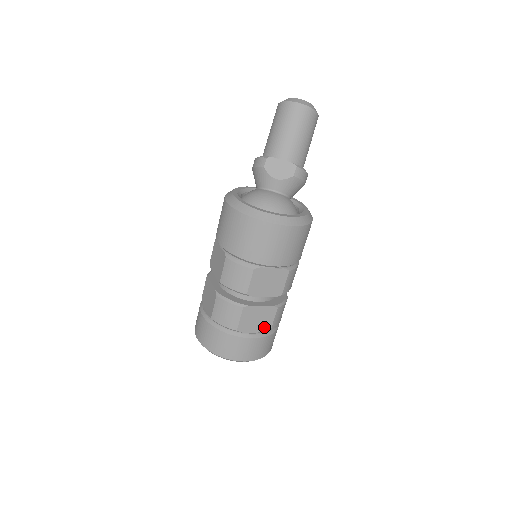
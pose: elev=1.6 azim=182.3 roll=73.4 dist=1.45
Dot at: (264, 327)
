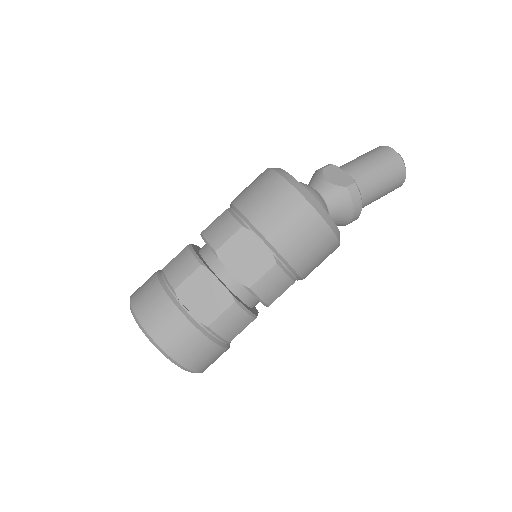
Dot at: (204, 315)
